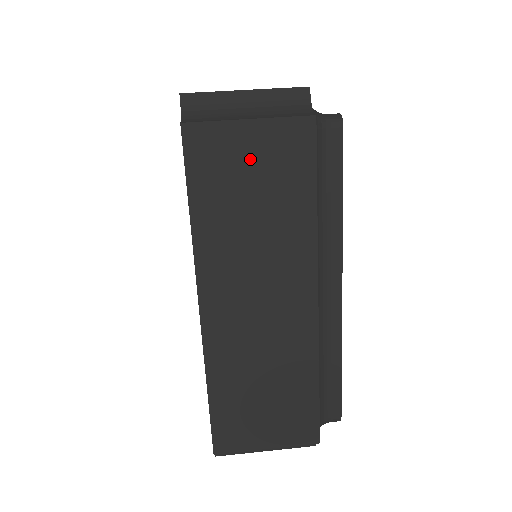
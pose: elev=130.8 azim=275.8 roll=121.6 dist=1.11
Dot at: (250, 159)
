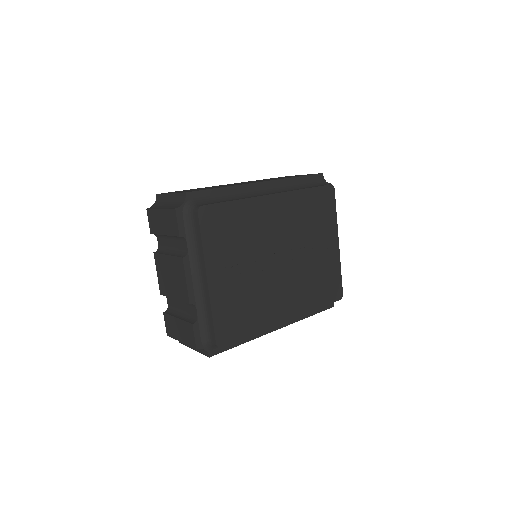
Dot at: occluded
